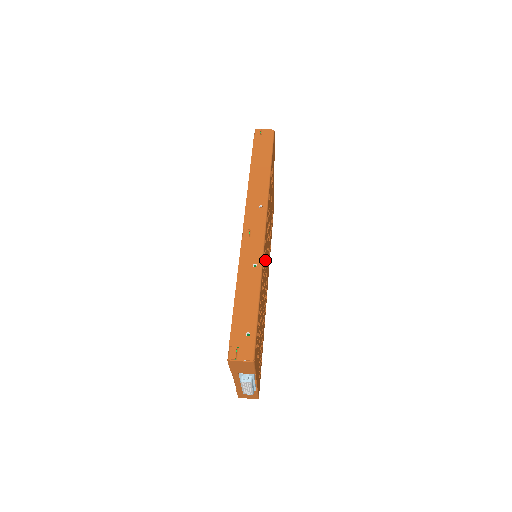
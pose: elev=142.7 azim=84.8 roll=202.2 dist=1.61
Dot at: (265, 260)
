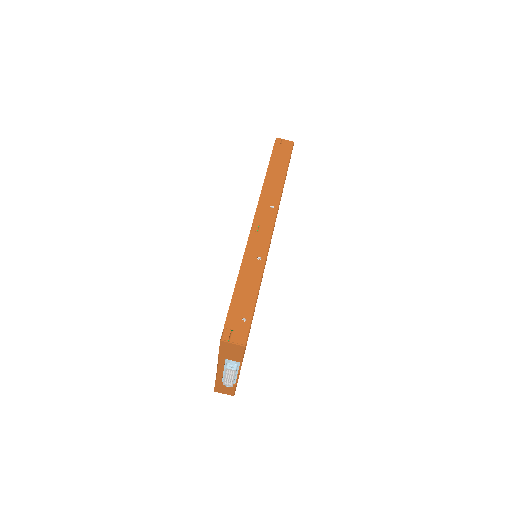
Dot at: occluded
